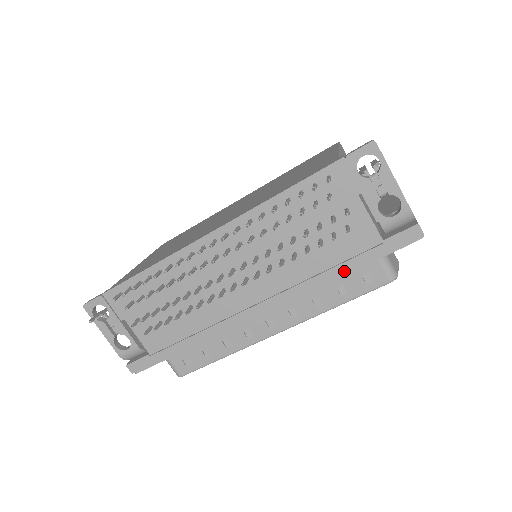
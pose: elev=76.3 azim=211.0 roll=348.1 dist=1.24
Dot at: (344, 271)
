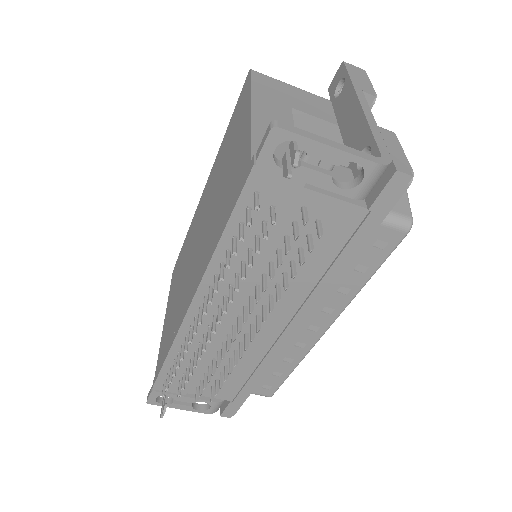
Dot at: (348, 259)
